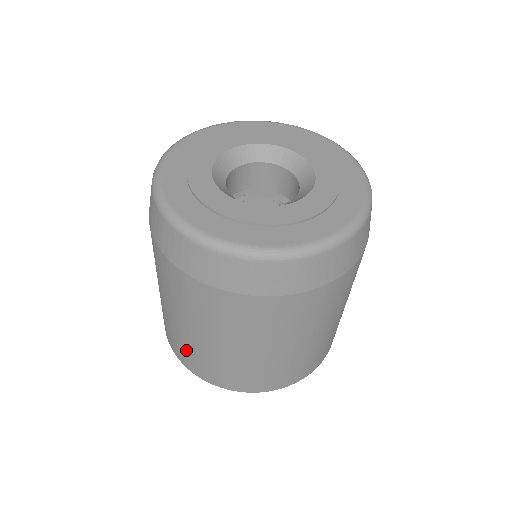
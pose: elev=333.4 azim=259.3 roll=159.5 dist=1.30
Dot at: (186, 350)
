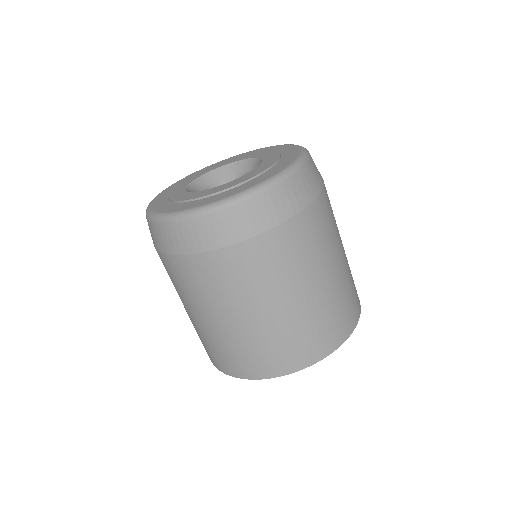
Dot at: occluded
